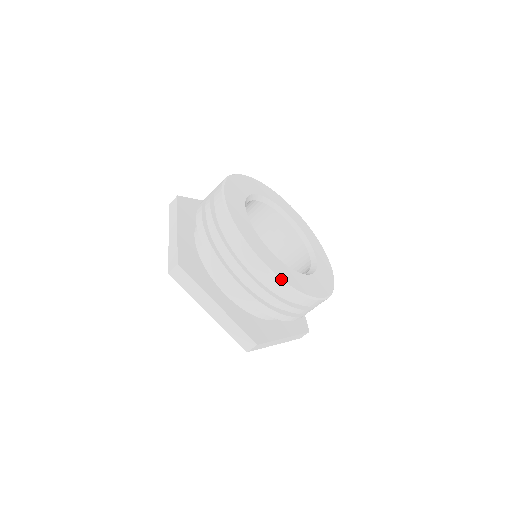
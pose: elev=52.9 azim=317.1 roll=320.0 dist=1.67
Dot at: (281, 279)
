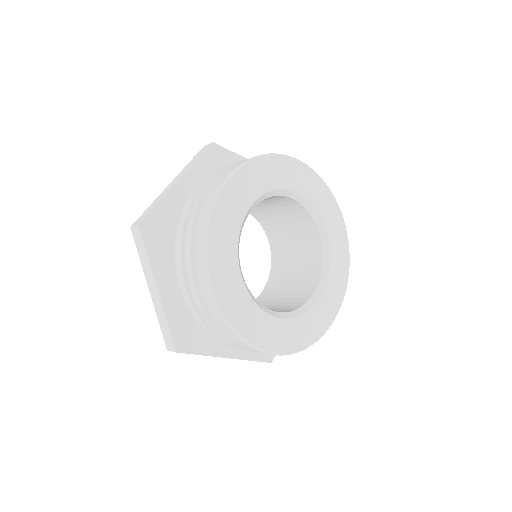
Dot at: (222, 312)
